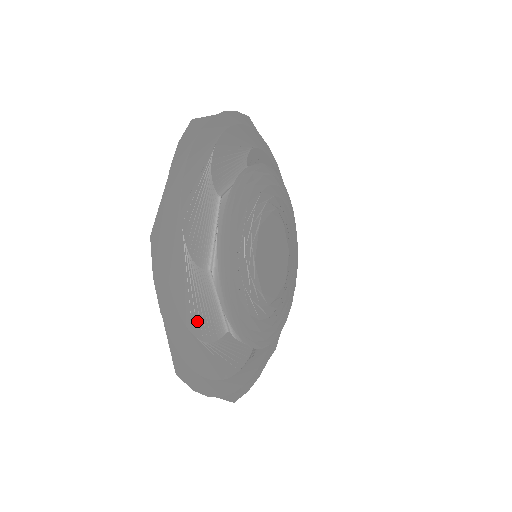
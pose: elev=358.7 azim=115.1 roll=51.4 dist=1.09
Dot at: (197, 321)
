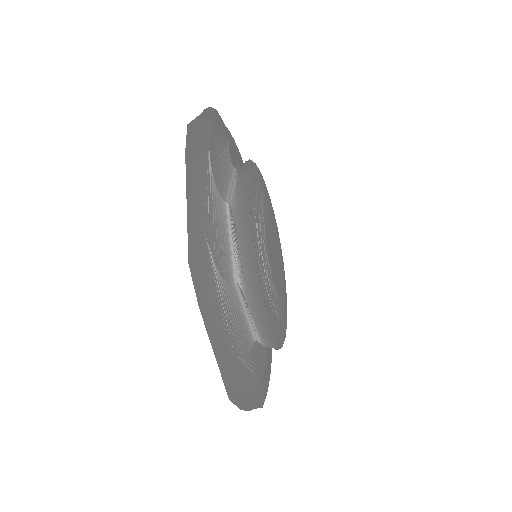
Dot at: (234, 339)
